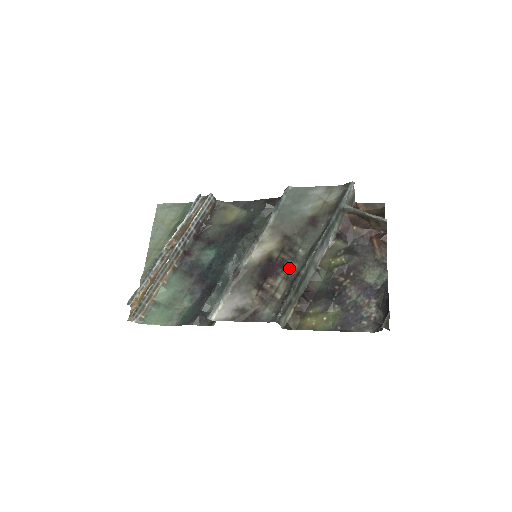
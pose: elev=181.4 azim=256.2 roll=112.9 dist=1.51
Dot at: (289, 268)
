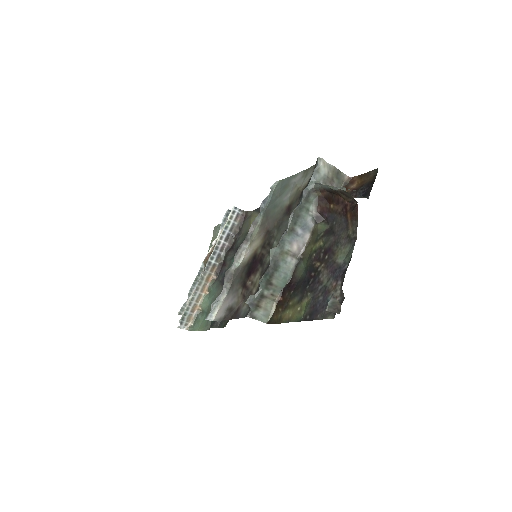
Dot at: (264, 262)
